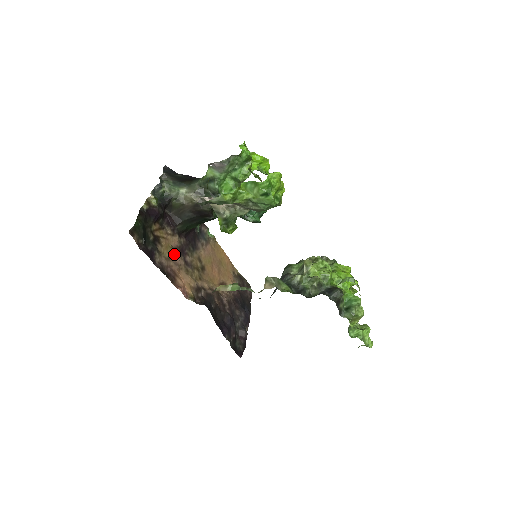
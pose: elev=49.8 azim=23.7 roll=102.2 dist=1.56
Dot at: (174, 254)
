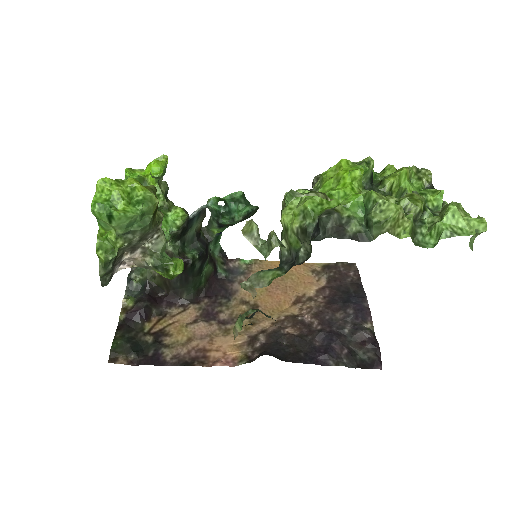
Dot at: (196, 329)
